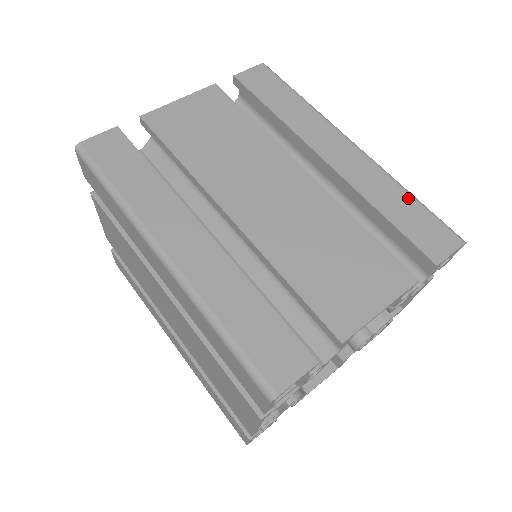
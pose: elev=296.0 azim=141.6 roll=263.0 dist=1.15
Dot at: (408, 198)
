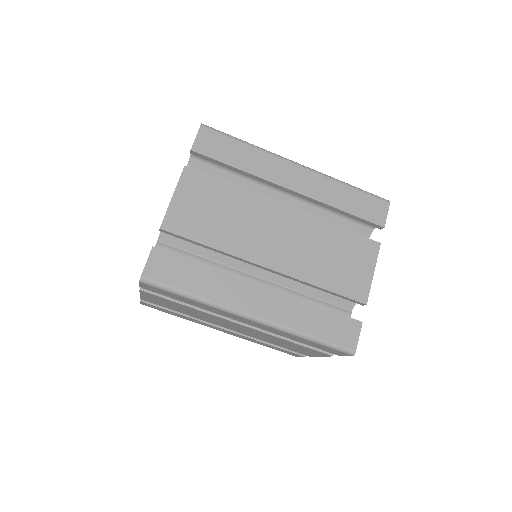
Dot at: (307, 341)
